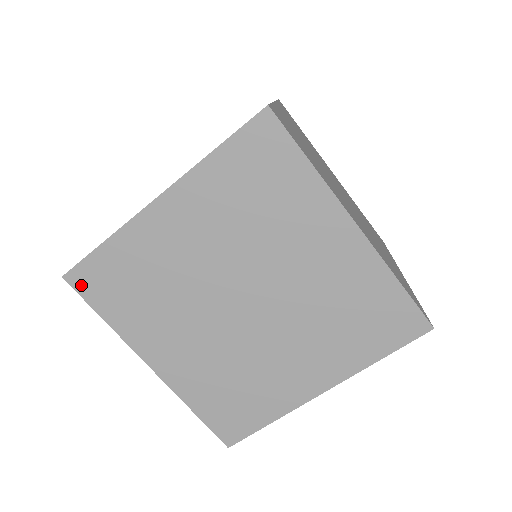
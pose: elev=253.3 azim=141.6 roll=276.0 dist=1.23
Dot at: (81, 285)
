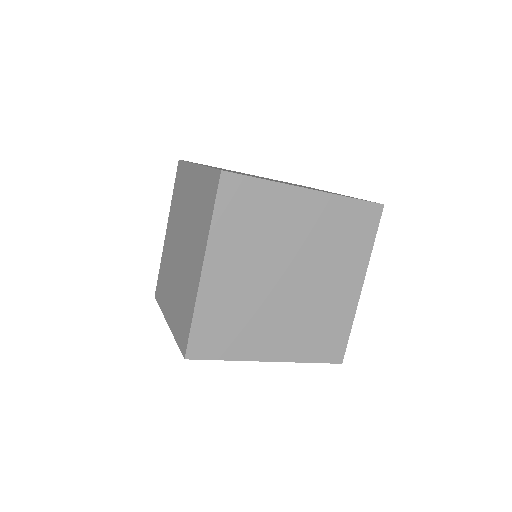
Dot at: occluded
